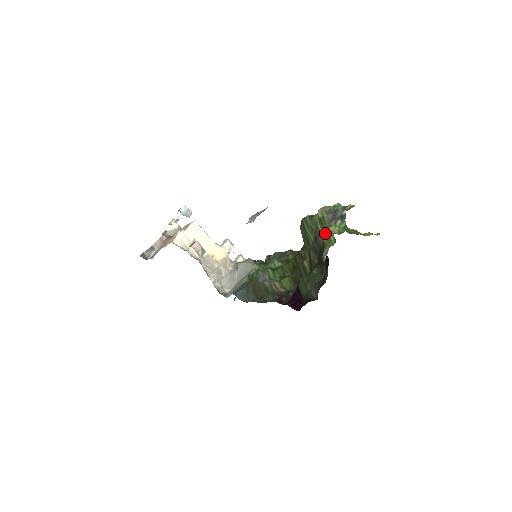
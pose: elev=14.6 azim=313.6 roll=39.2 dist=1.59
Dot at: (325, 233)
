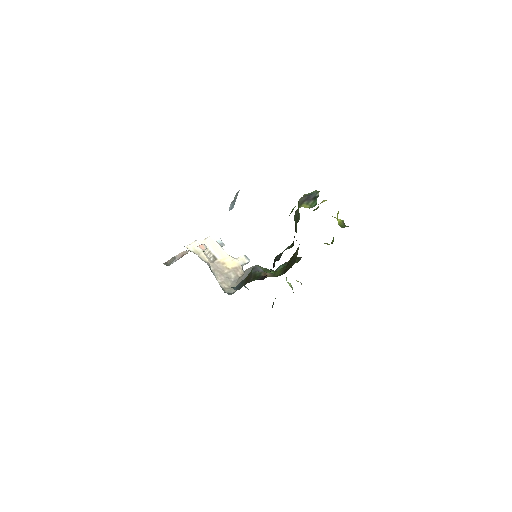
Dot at: occluded
